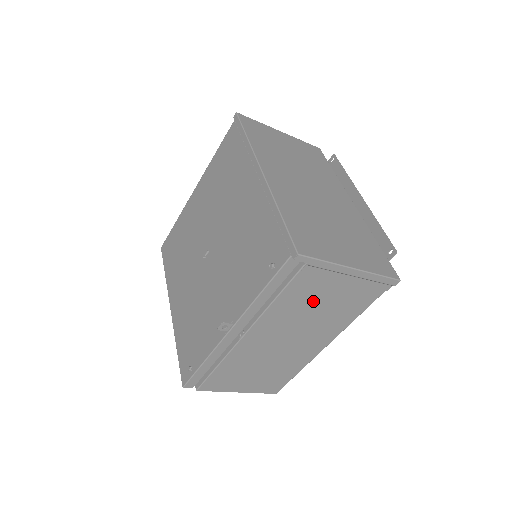
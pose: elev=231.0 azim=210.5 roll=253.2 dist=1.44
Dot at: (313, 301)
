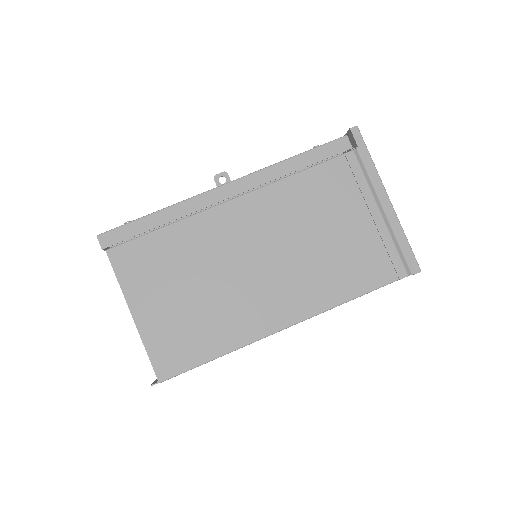
Dot at: (326, 215)
